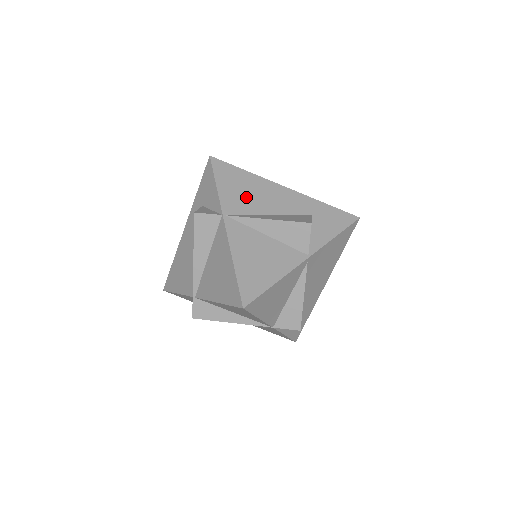
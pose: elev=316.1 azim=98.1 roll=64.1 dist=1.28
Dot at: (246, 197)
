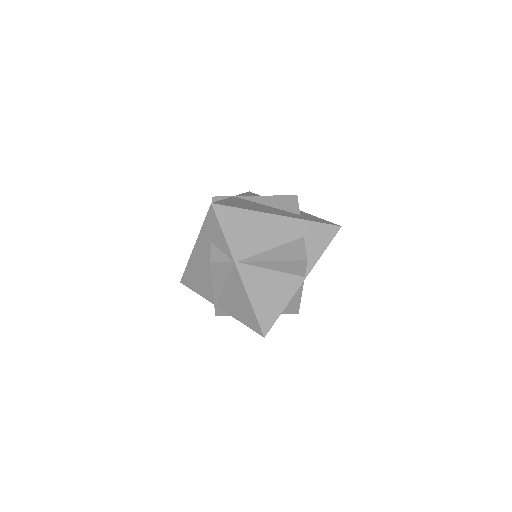
Dot at: (250, 238)
